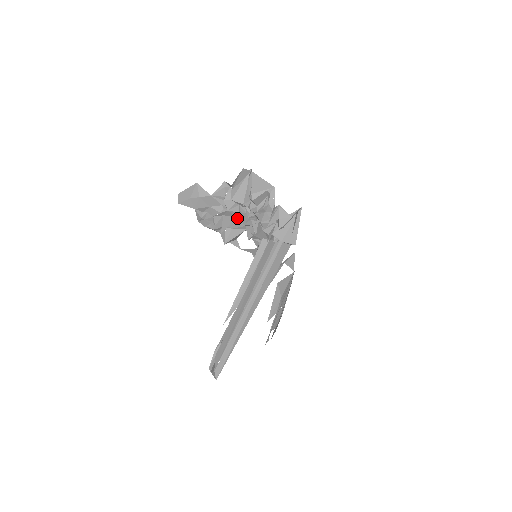
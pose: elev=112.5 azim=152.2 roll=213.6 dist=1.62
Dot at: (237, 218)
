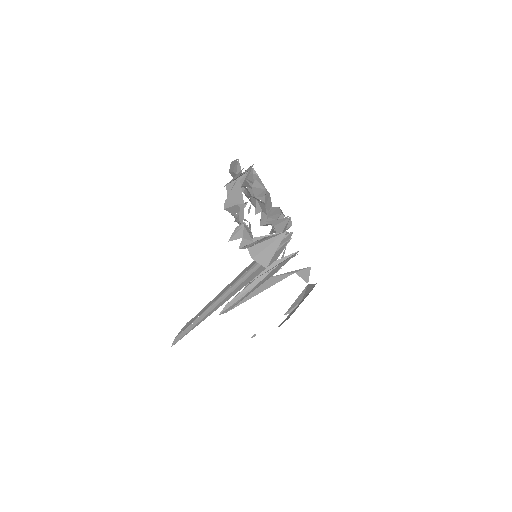
Dot at: occluded
